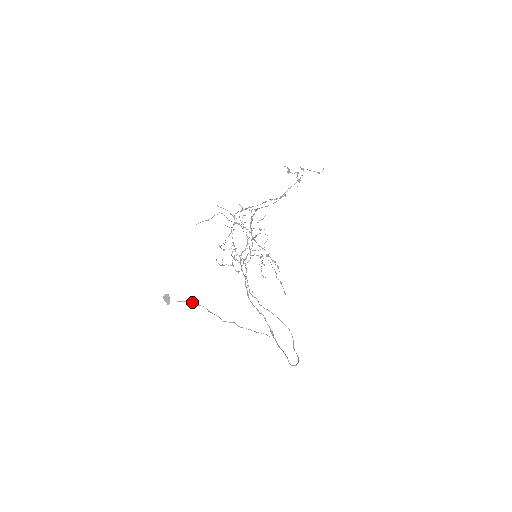
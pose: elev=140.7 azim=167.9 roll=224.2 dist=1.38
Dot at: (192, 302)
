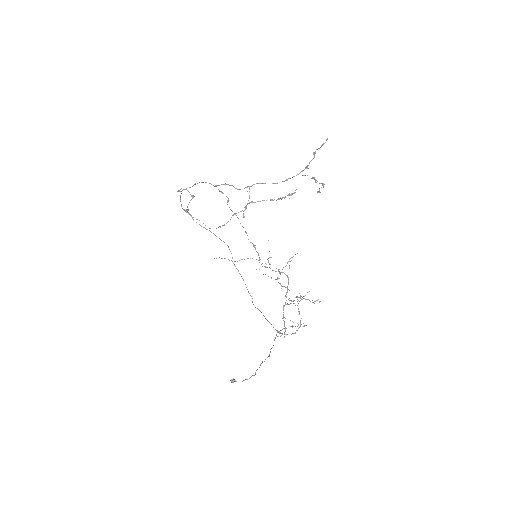
Dot at: occluded
